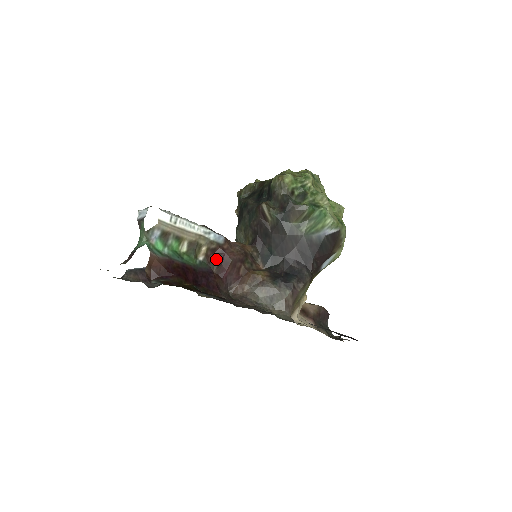
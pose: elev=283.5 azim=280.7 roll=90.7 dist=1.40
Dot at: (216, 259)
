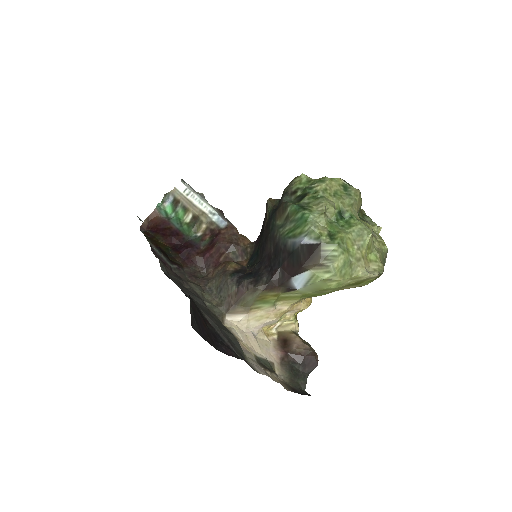
Dot at: (210, 239)
